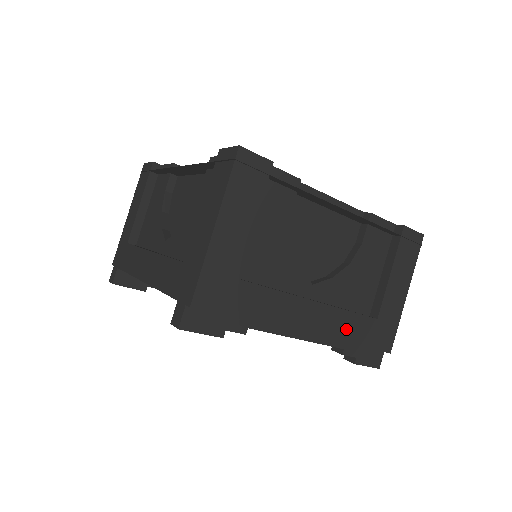
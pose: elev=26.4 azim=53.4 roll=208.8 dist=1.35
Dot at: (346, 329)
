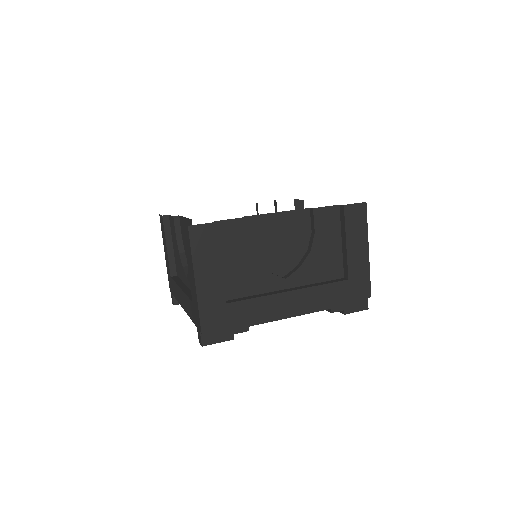
Dot at: (324, 297)
